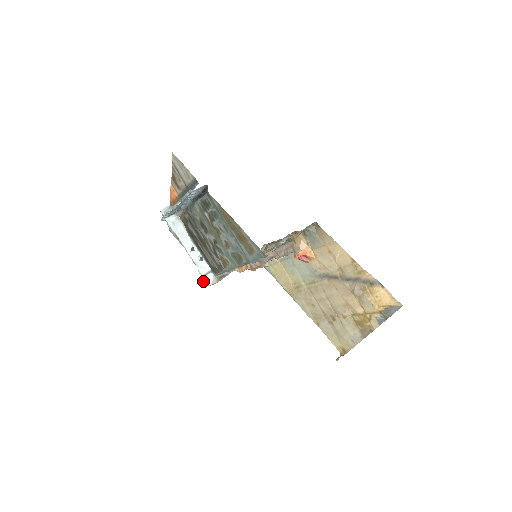
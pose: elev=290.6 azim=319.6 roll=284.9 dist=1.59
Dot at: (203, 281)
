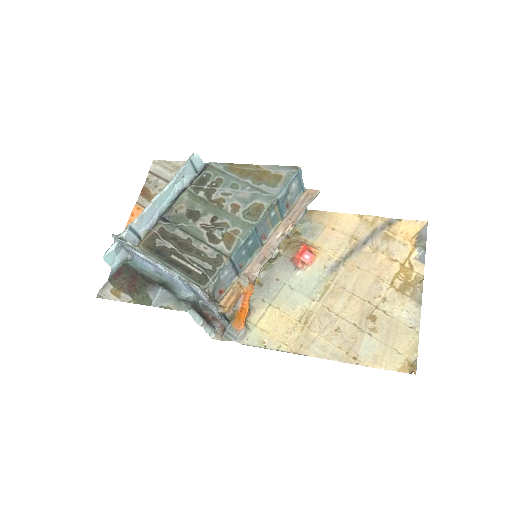
Dot at: (192, 285)
